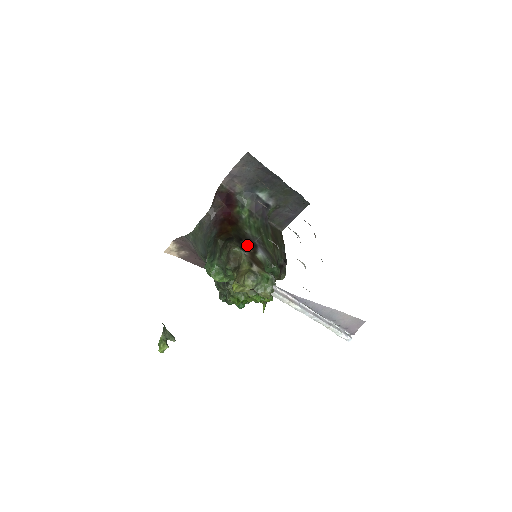
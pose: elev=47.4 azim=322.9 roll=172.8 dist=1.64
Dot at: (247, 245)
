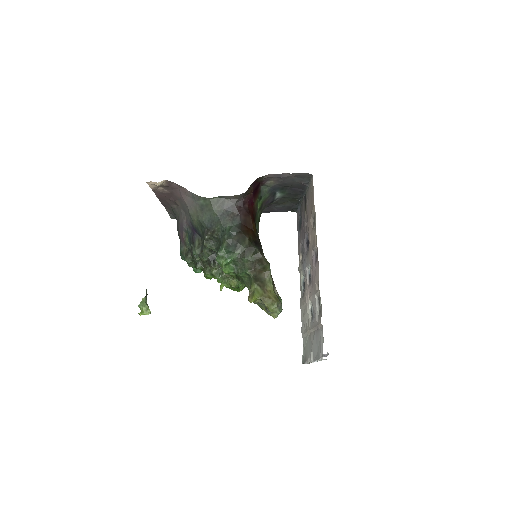
Dot at: occluded
